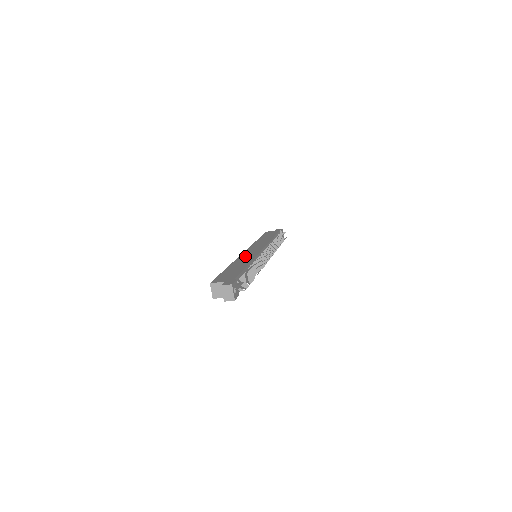
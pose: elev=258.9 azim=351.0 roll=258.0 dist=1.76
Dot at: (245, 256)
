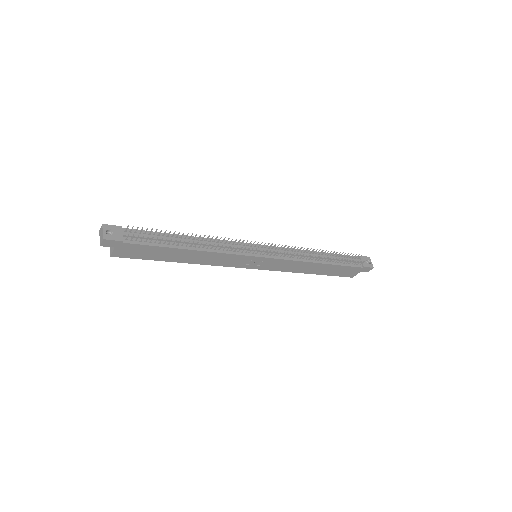
Dot at: occluded
